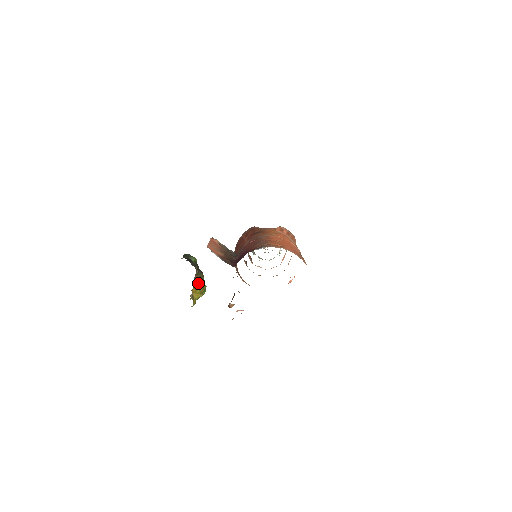
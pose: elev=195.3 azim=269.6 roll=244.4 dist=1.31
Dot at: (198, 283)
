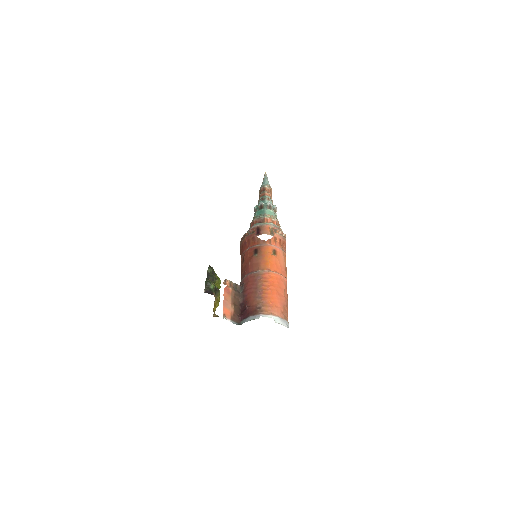
Dot at: (217, 302)
